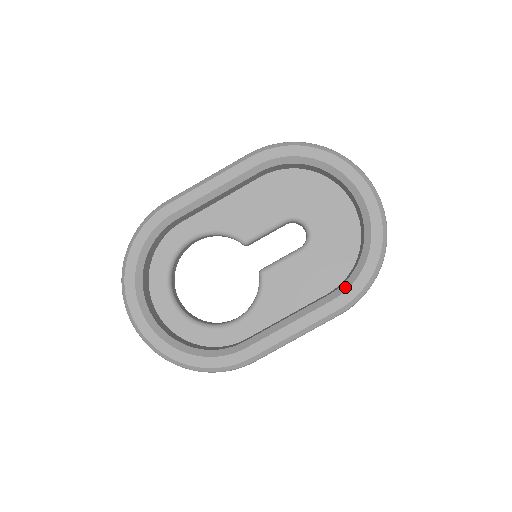
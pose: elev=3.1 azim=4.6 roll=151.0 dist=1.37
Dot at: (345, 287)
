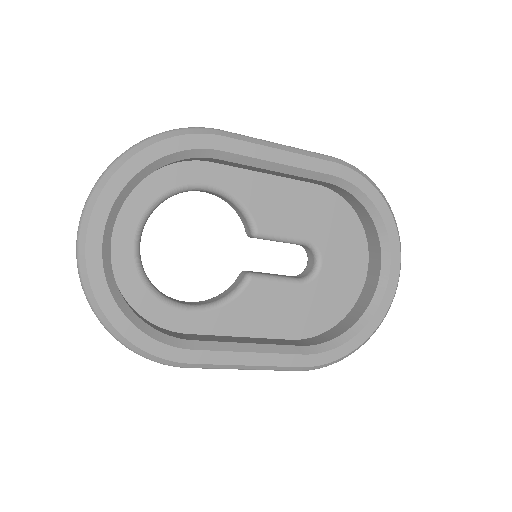
Dot at: (321, 349)
